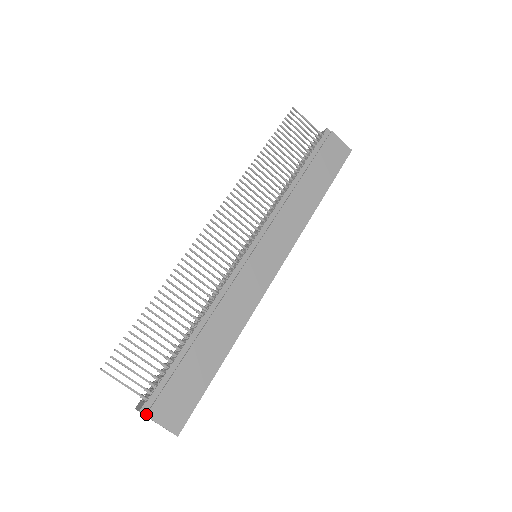
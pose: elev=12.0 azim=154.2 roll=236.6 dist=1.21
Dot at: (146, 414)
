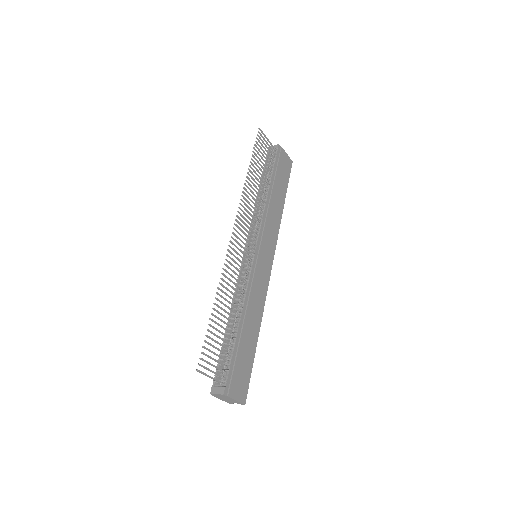
Dot at: (228, 395)
